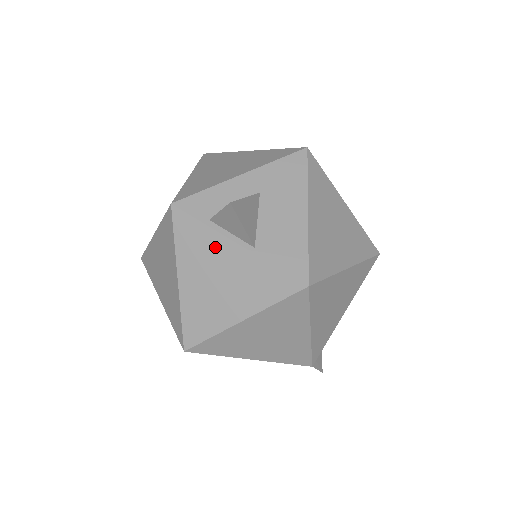
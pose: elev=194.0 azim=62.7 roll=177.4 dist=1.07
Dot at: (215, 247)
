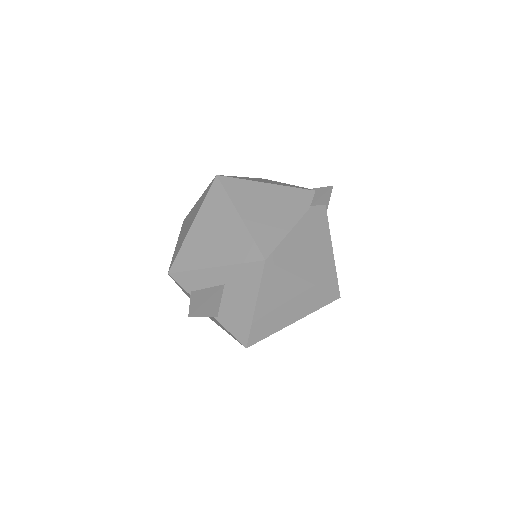
Dot at: occluded
